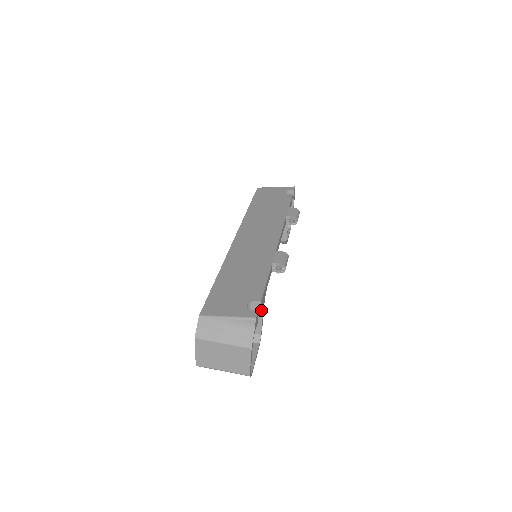
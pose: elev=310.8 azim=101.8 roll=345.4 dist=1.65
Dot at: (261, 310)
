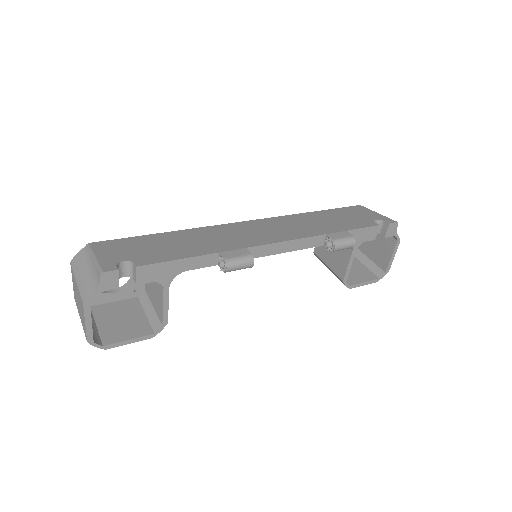
Dot at: (163, 291)
